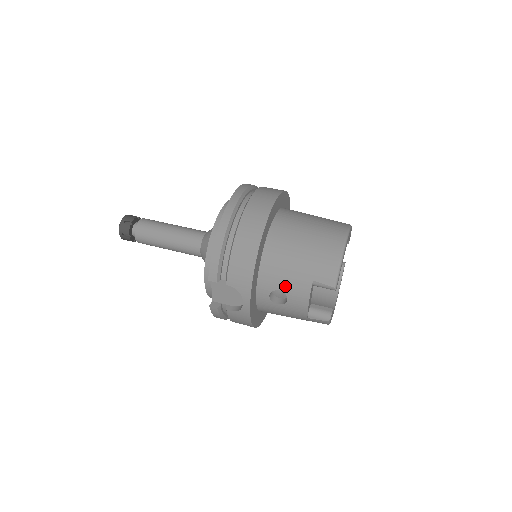
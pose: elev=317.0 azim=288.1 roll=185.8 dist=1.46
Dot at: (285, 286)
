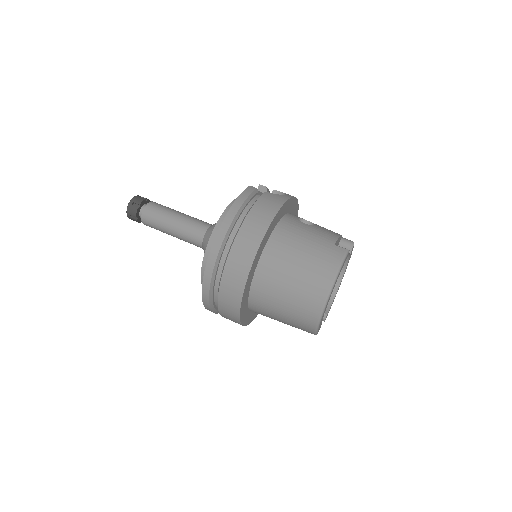
Dot at: occluded
